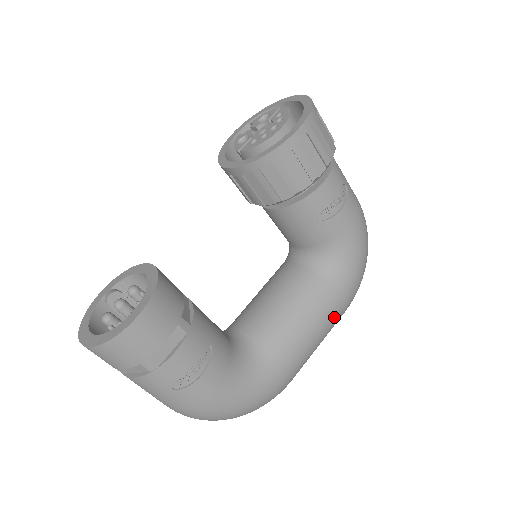
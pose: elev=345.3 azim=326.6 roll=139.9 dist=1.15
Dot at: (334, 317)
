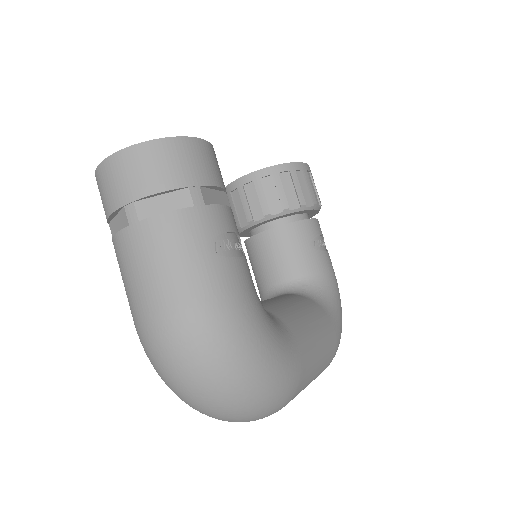
Dot at: (330, 343)
